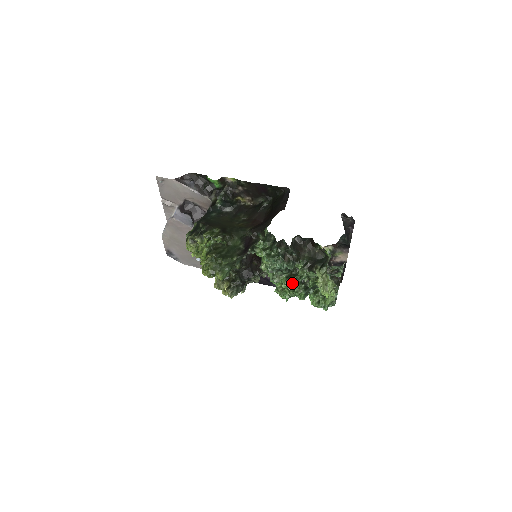
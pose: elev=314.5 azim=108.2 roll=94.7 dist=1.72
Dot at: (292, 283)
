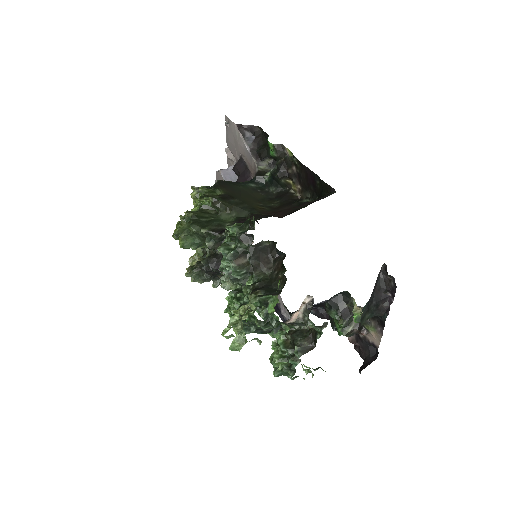
Dot at: (233, 299)
